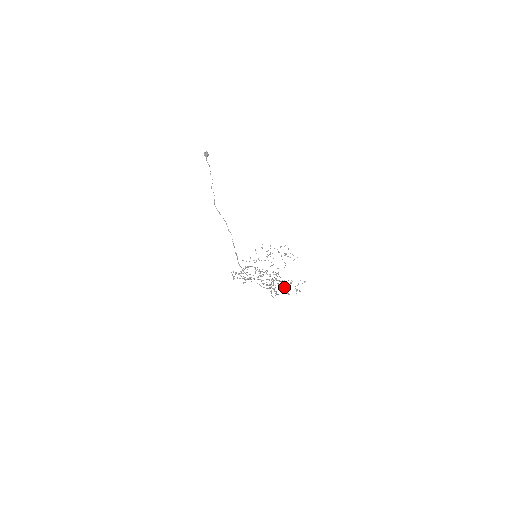
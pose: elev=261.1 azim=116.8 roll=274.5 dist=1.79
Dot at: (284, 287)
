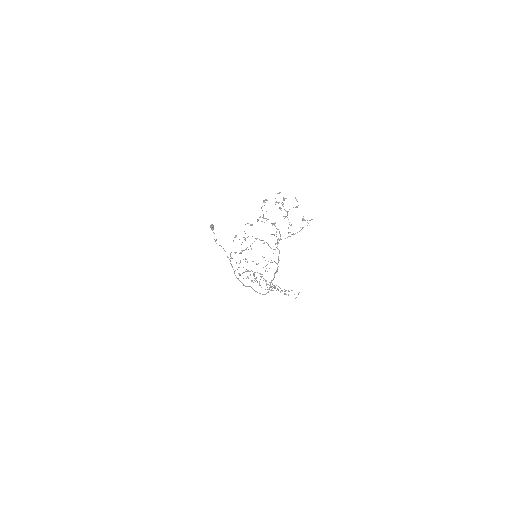
Dot at: occluded
